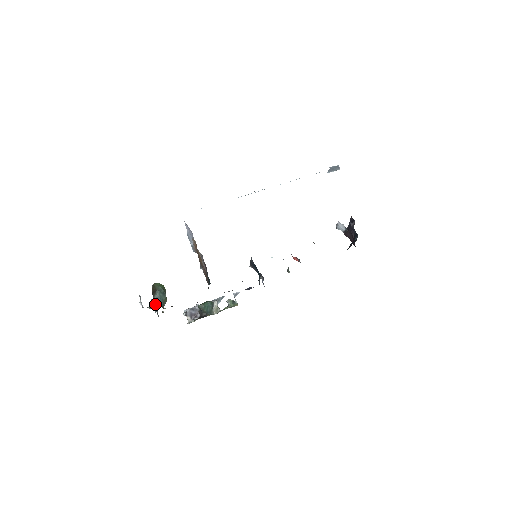
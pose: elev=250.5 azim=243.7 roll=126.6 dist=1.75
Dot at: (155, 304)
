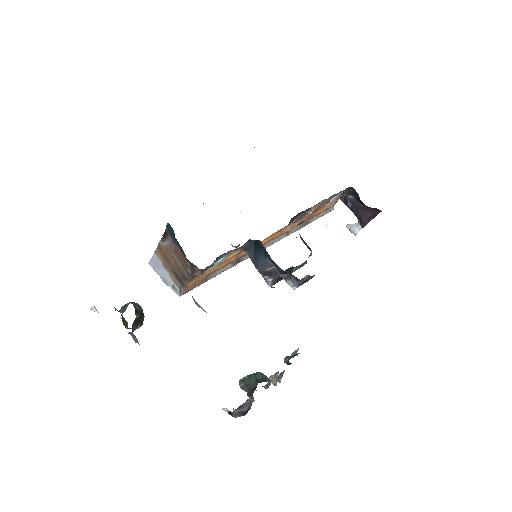
Dot at: (122, 312)
